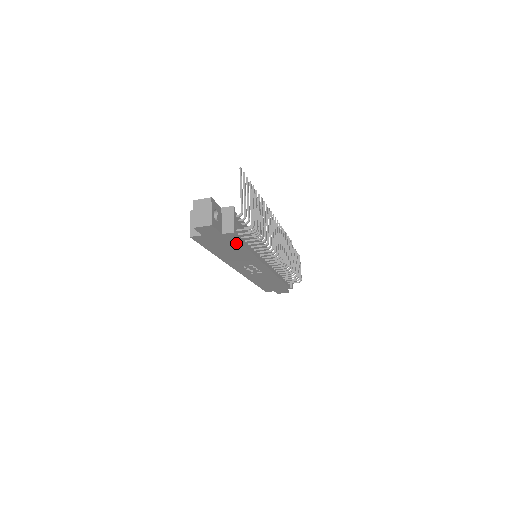
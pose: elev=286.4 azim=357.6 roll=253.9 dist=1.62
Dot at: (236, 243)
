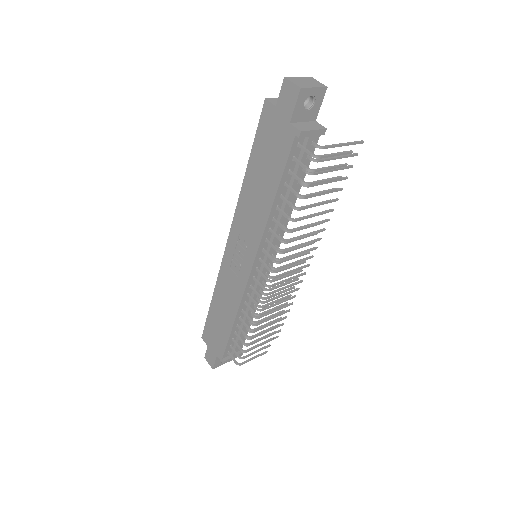
Dot at: (280, 165)
